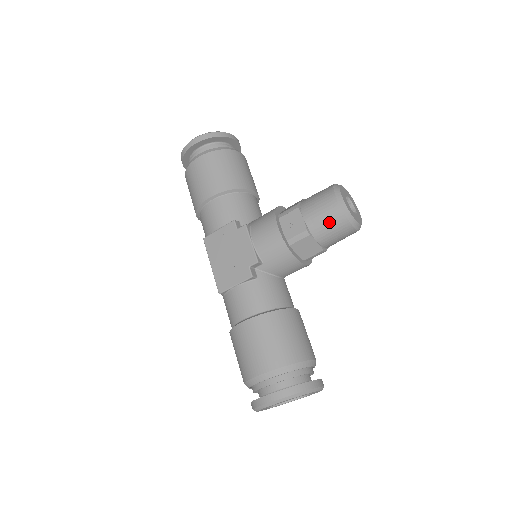
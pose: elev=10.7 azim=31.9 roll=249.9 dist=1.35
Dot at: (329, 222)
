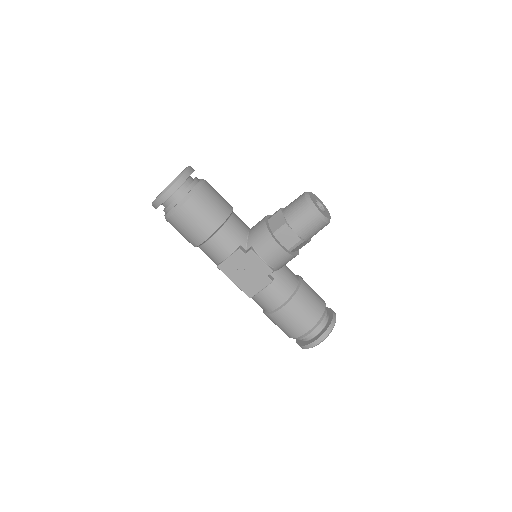
Dot at: (315, 229)
